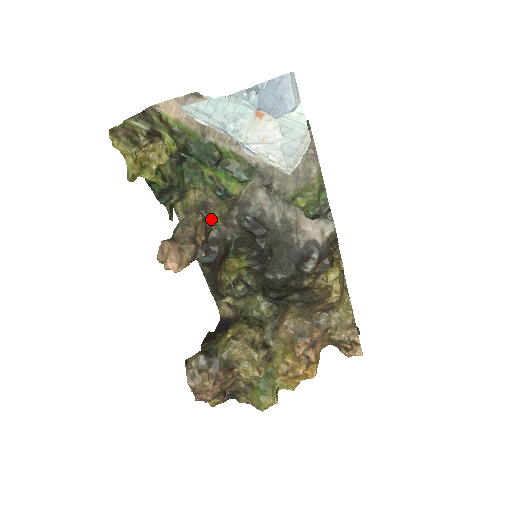
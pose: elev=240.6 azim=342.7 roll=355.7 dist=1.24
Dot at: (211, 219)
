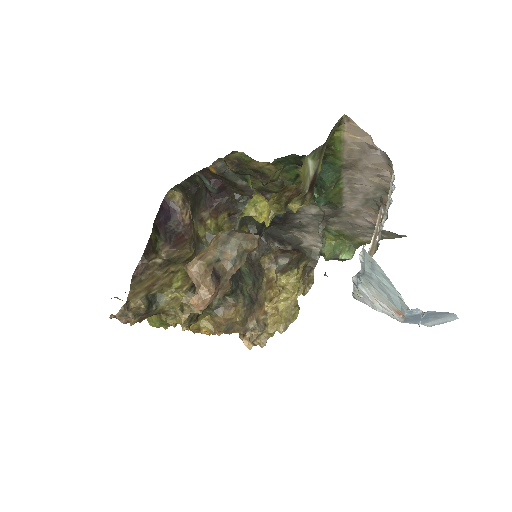
Dot at: (253, 181)
